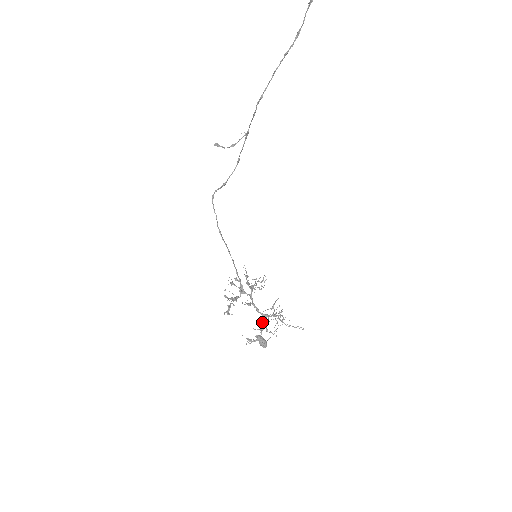
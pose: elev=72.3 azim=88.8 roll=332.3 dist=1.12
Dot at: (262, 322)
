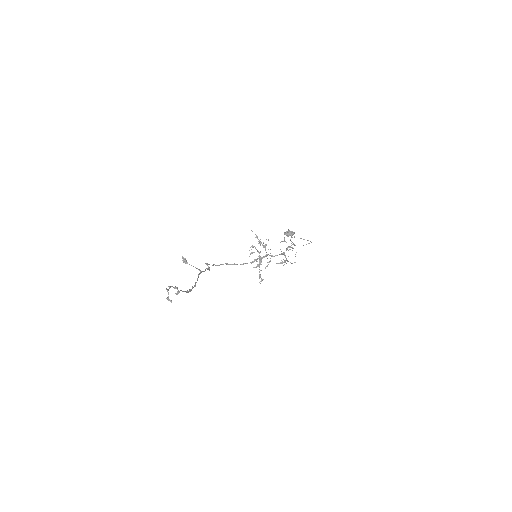
Dot at: occluded
